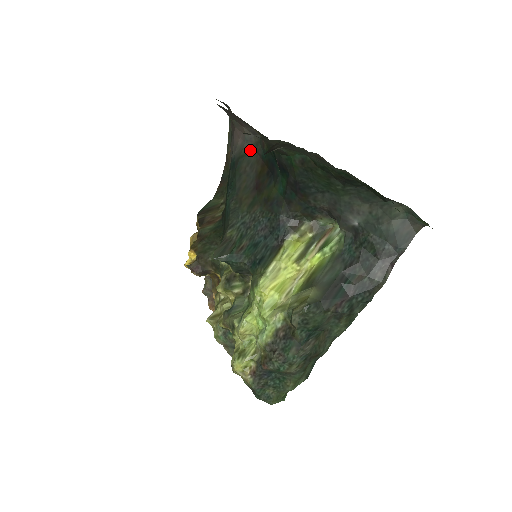
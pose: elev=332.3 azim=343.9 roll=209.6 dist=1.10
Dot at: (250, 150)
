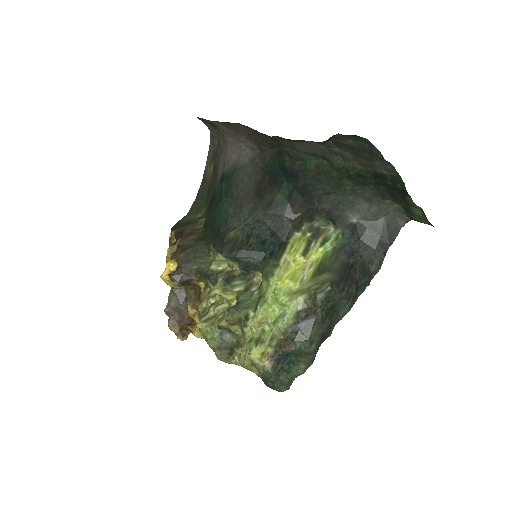
Dot at: (247, 164)
